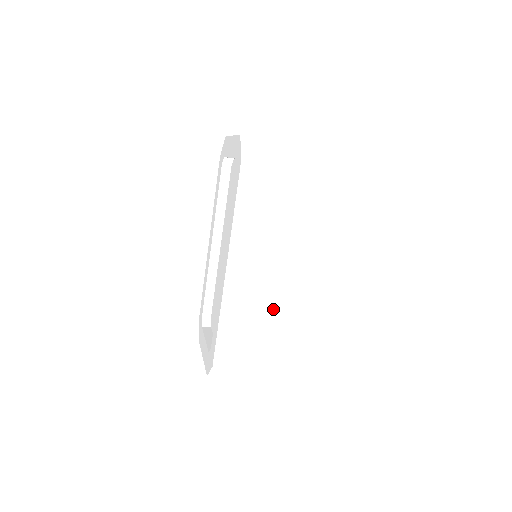
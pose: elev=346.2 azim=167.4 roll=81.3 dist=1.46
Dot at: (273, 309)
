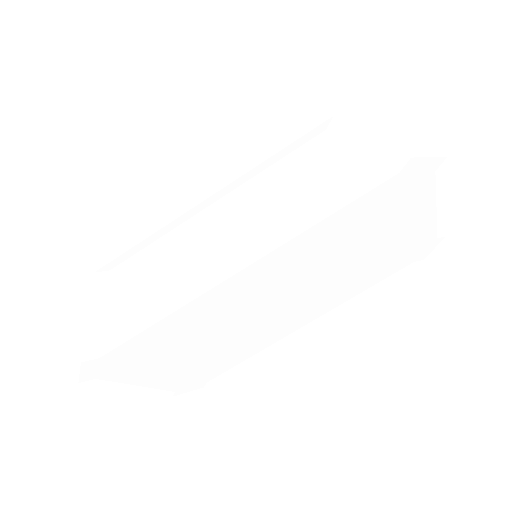
Dot at: (179, 260)
